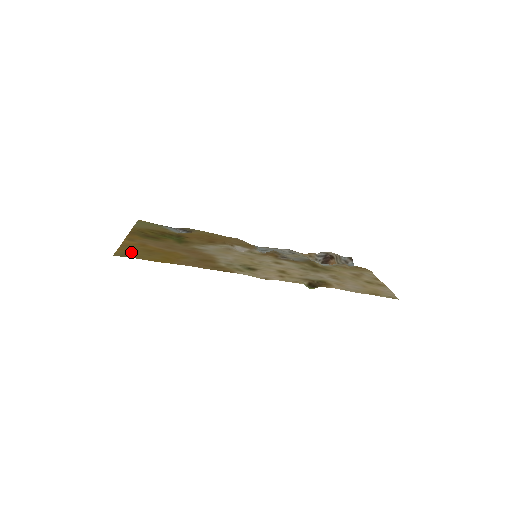
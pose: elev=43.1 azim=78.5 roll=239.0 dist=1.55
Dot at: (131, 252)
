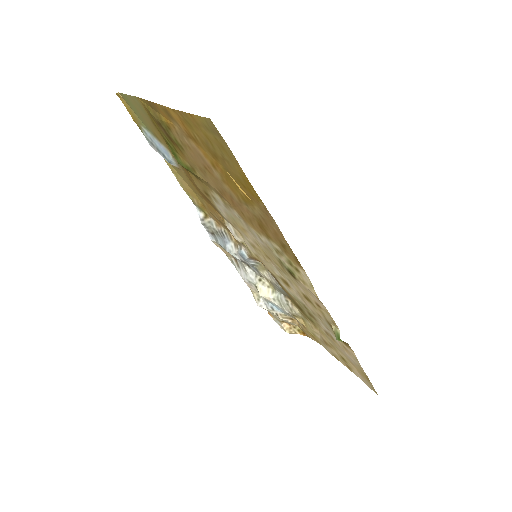
Dot at: (210, 136)
